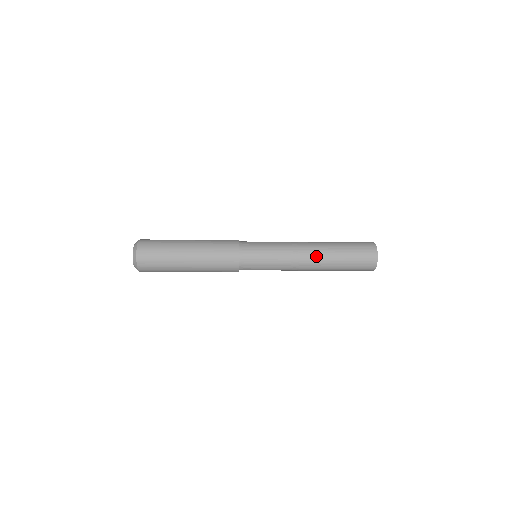
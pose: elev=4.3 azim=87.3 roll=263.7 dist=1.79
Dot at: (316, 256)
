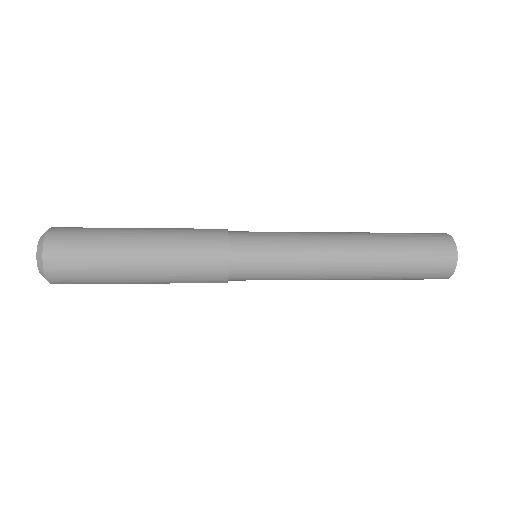
Dot at: (358, 268)
